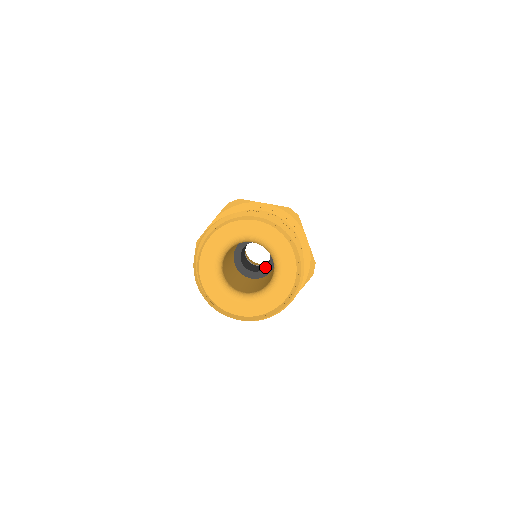
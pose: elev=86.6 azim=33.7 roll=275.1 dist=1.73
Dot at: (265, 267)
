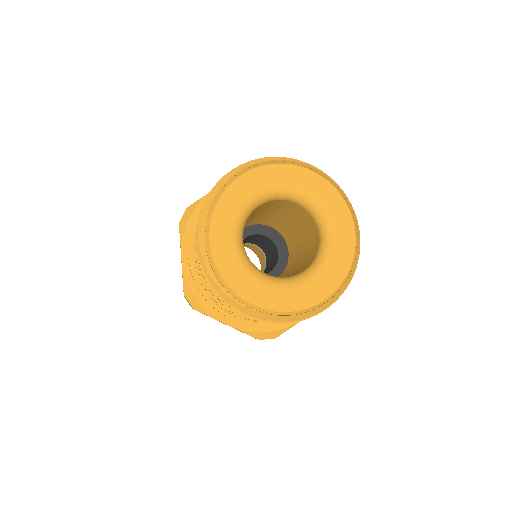
Dot at: (276, 257)
